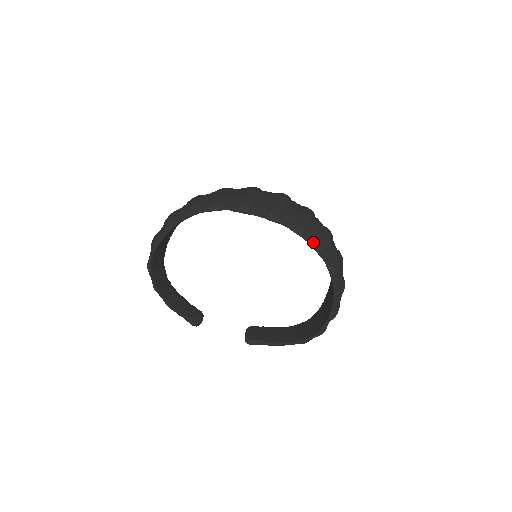
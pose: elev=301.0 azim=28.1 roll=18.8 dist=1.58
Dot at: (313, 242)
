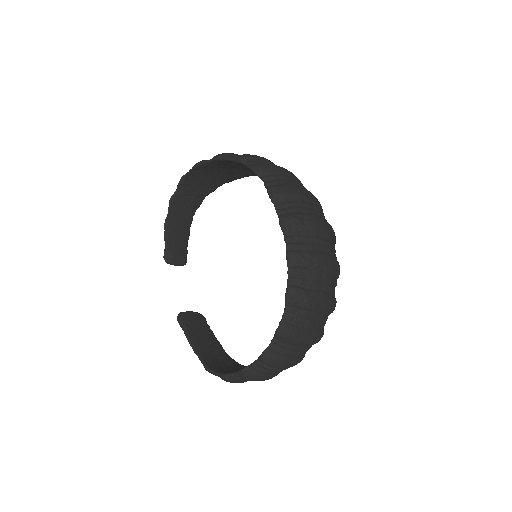
Dot at: (293, 283)
